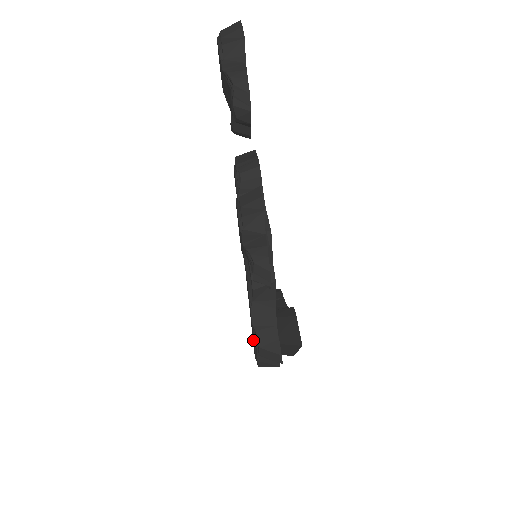
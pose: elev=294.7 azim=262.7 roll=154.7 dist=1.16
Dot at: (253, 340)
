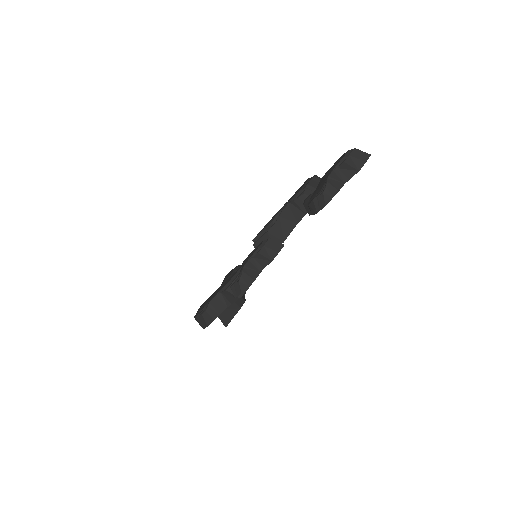
Dot at: (204, 305)
